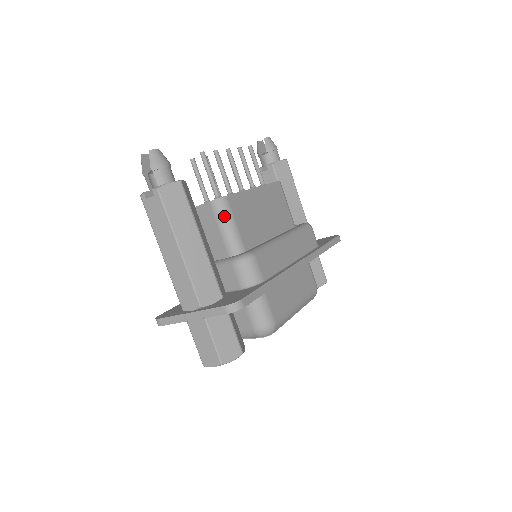
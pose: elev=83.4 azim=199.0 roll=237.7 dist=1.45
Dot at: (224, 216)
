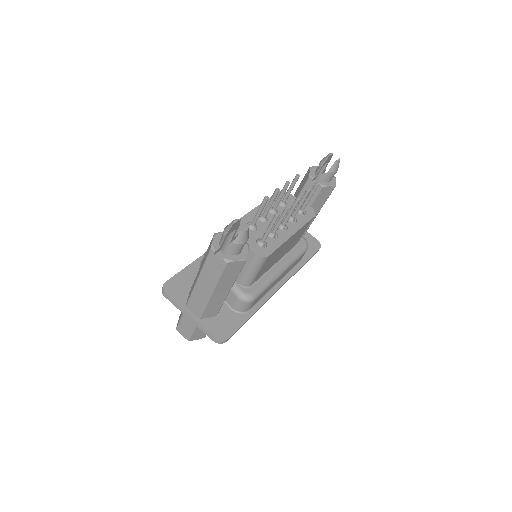
Dot at: (256, 266)
